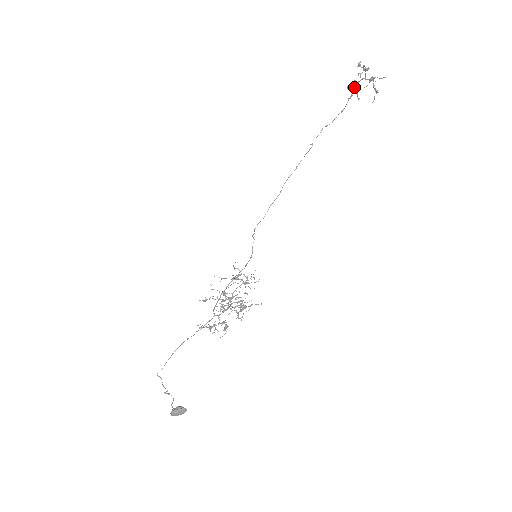
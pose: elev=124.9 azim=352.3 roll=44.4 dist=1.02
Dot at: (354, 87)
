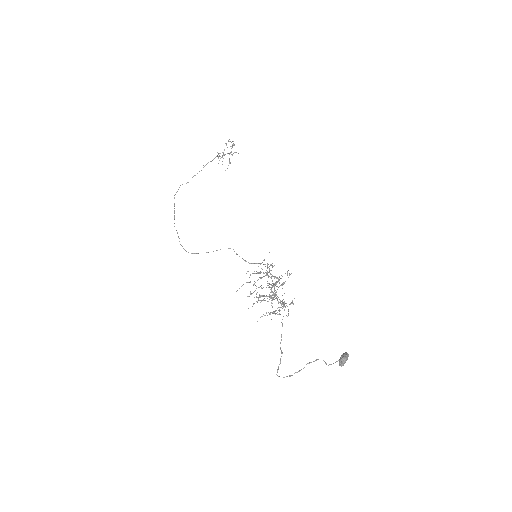
Dot at: (219, 156)
